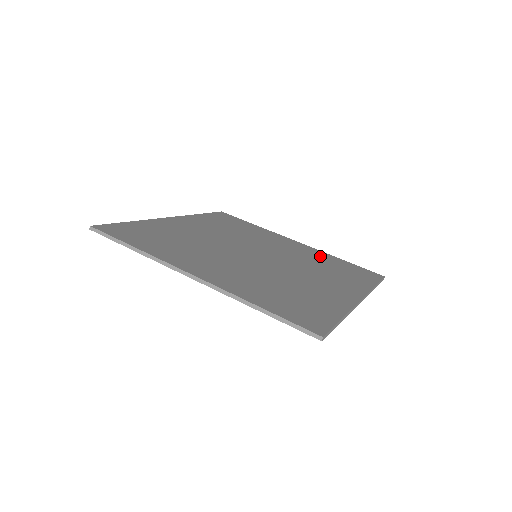
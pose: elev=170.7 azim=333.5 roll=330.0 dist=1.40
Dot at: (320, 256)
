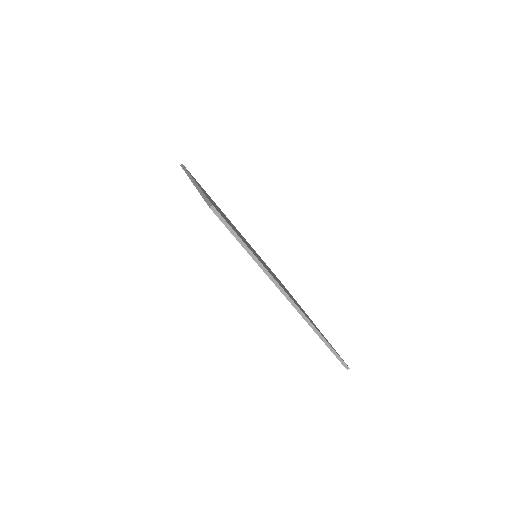
Dot at: occluded
